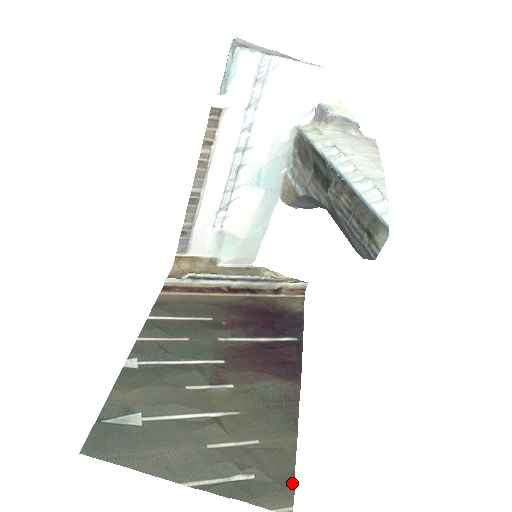
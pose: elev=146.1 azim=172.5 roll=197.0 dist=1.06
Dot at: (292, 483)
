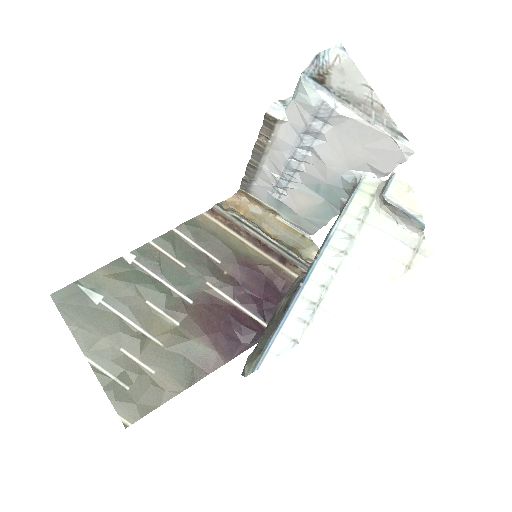
Dot at: (145, 413)
